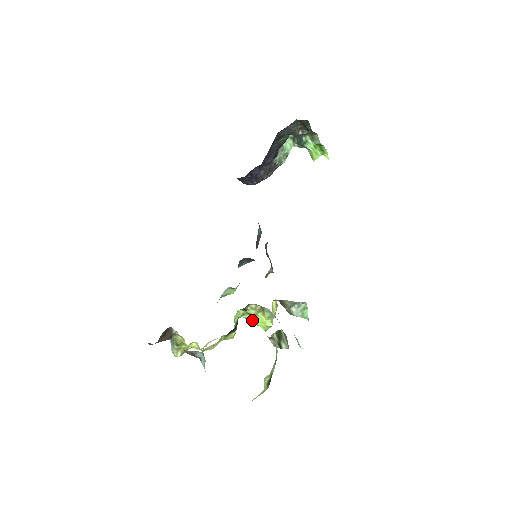
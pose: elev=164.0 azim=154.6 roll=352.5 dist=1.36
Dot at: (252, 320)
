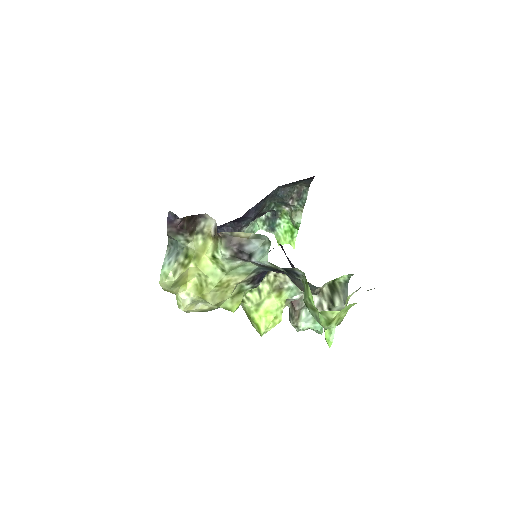
Dot at: (255, 306)
